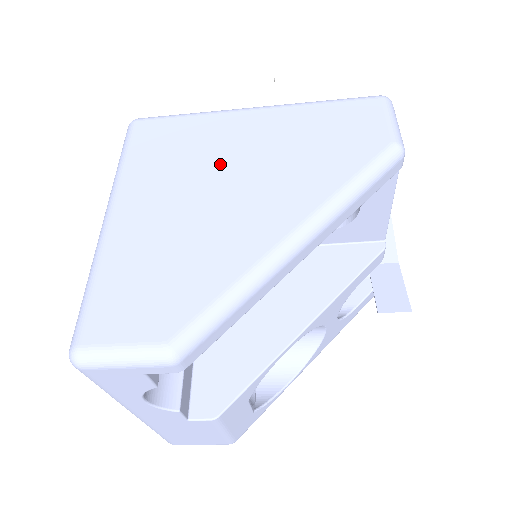
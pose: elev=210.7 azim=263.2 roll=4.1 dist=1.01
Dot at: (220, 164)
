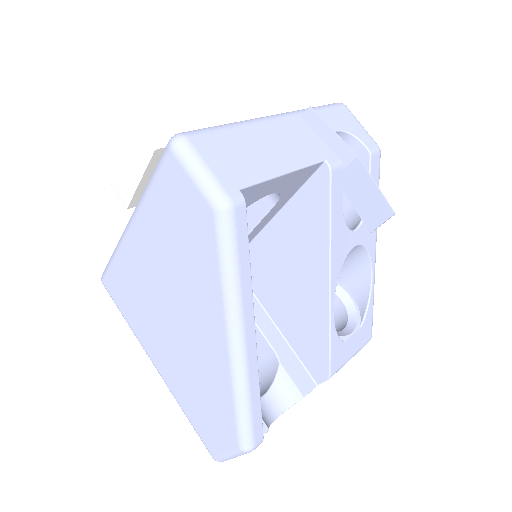
Dot at: (158, 301)
